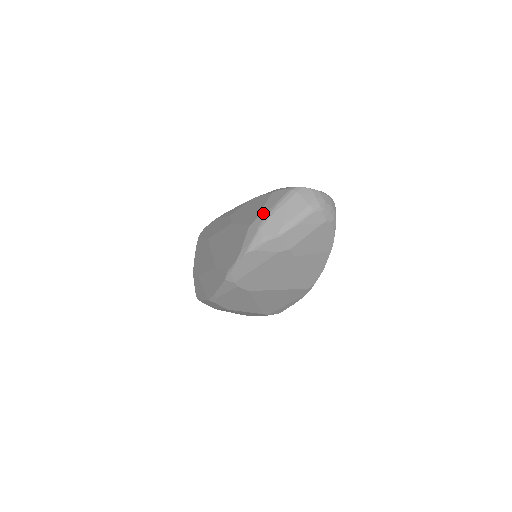
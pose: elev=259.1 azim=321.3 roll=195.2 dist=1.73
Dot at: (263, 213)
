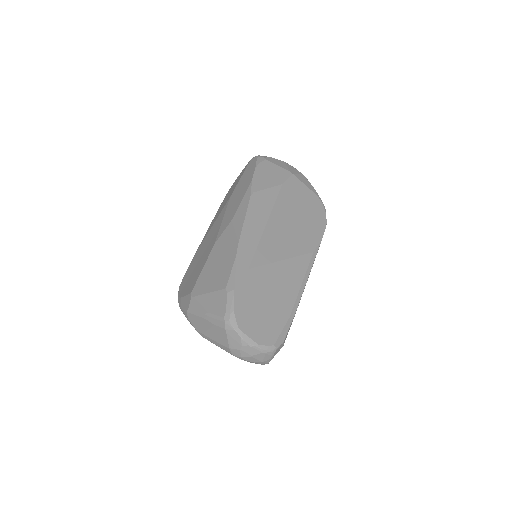
Dot at: (200, 302)
